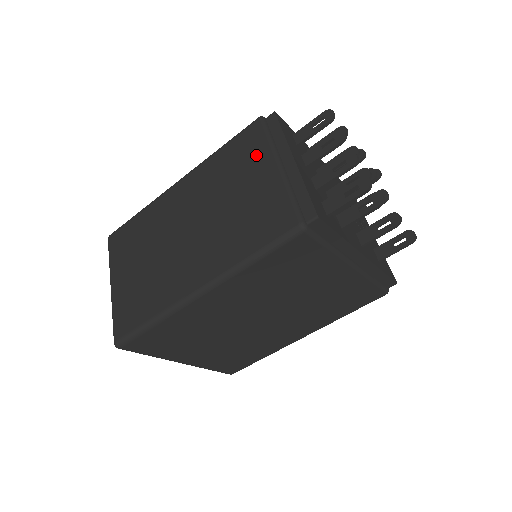
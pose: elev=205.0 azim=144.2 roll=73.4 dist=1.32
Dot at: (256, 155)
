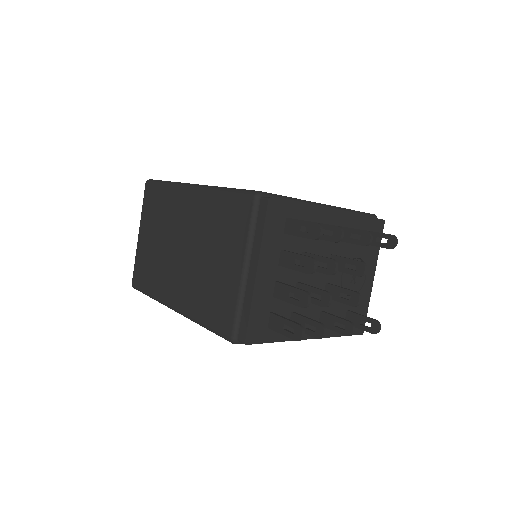
Dot at: (236, 237)
